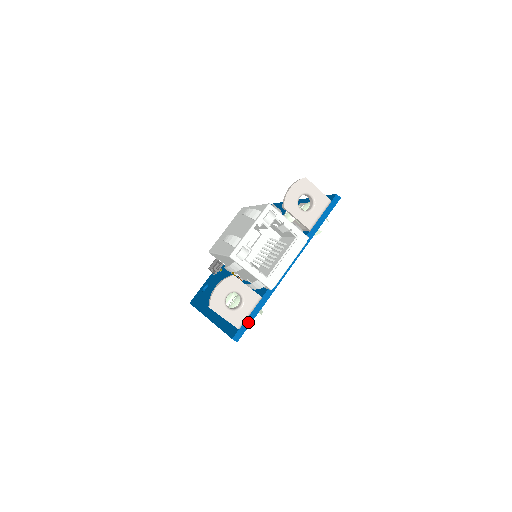
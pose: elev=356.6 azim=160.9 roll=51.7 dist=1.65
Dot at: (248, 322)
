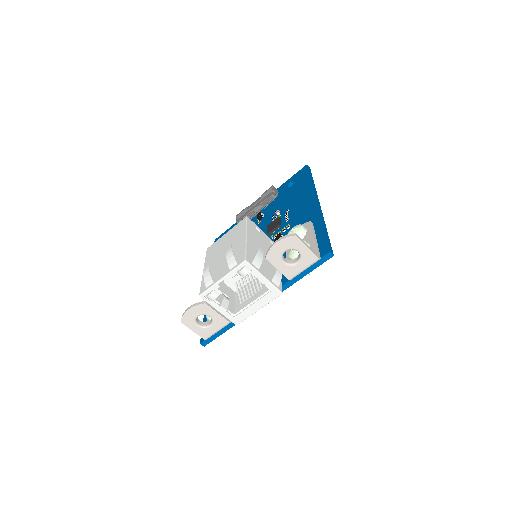
Dot at: (216, 335)
